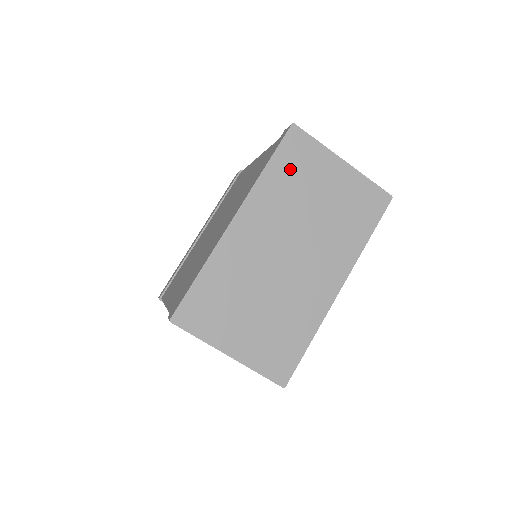
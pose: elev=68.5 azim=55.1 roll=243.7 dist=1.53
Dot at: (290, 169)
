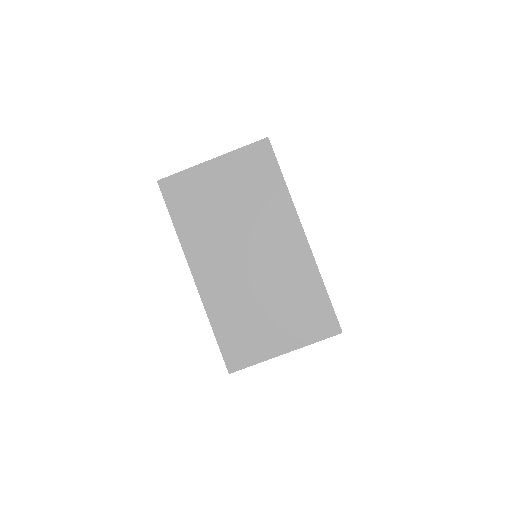
Dot at: (188, 208)
